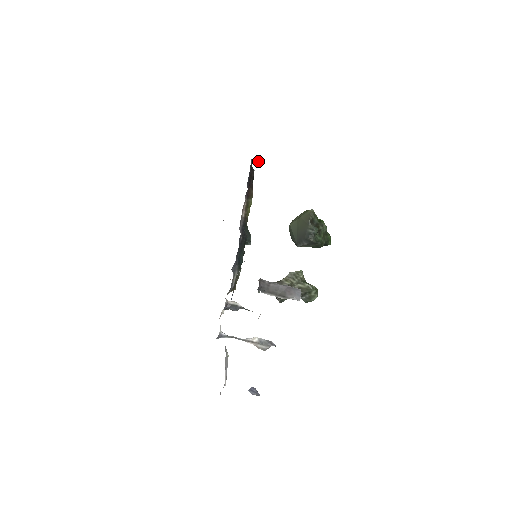
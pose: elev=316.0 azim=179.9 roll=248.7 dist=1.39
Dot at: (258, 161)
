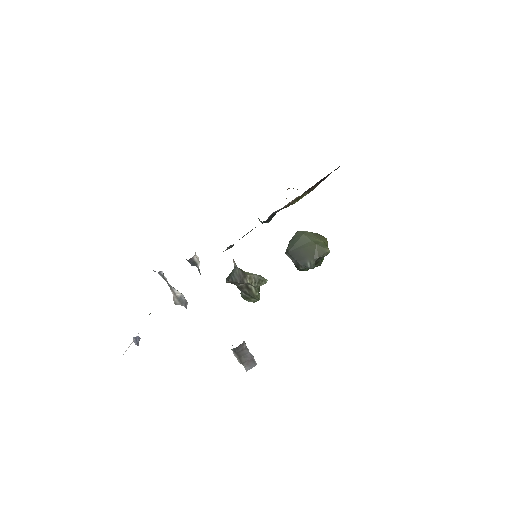
Dot at: occluded
